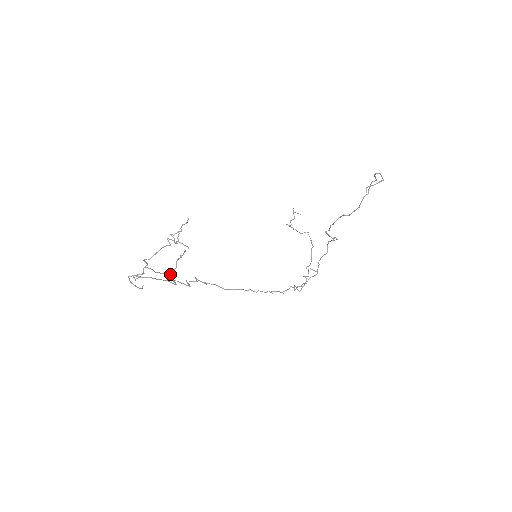
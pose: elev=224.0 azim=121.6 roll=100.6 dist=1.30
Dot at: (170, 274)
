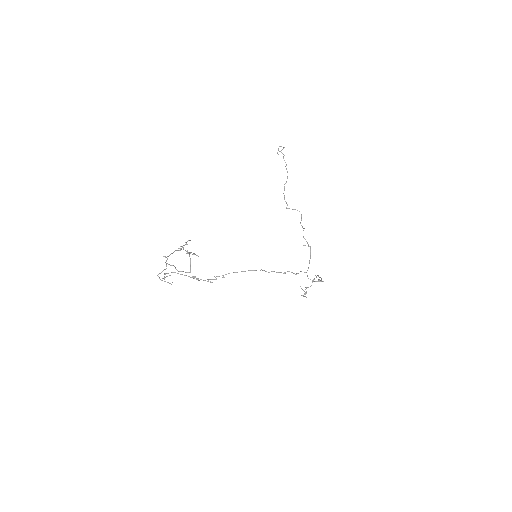
Dot at: (190, 272)
